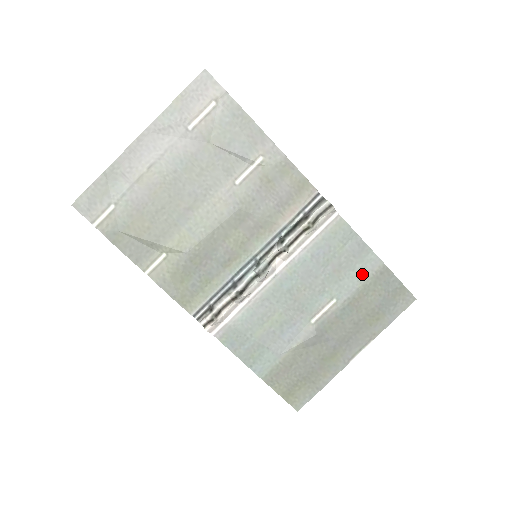
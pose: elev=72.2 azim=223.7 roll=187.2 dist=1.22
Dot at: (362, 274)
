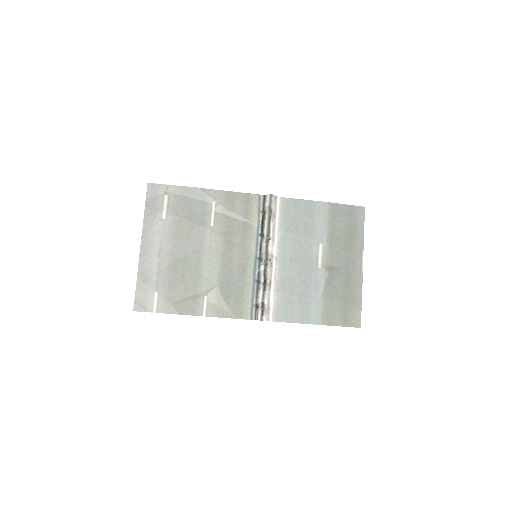
Dot at: (322, 218)
